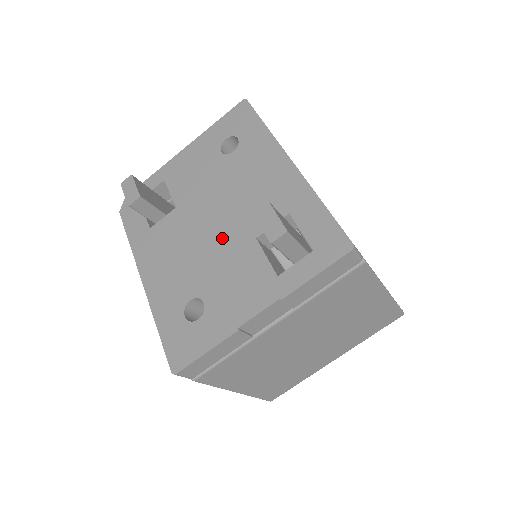
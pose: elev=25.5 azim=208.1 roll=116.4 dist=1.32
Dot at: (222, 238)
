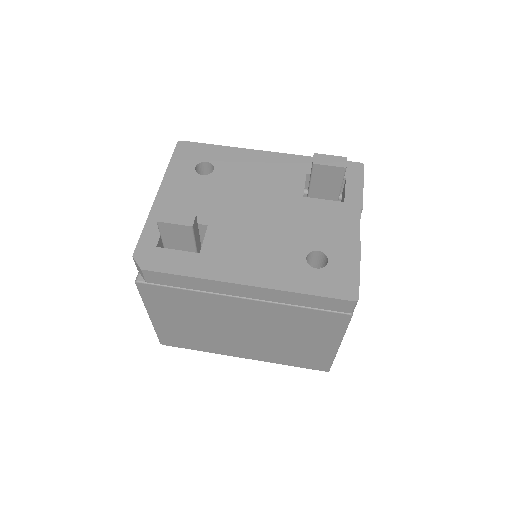
Dot at: (278, 213)
